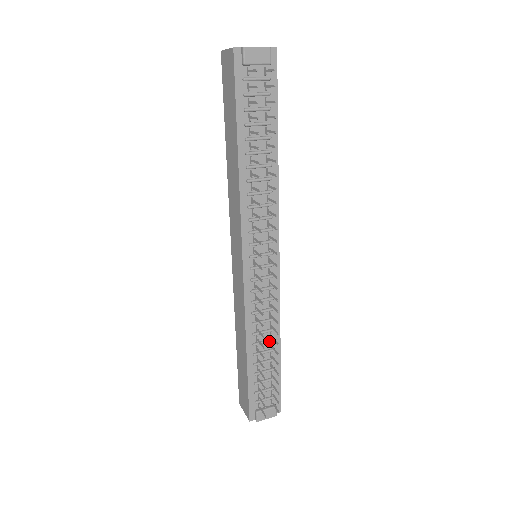
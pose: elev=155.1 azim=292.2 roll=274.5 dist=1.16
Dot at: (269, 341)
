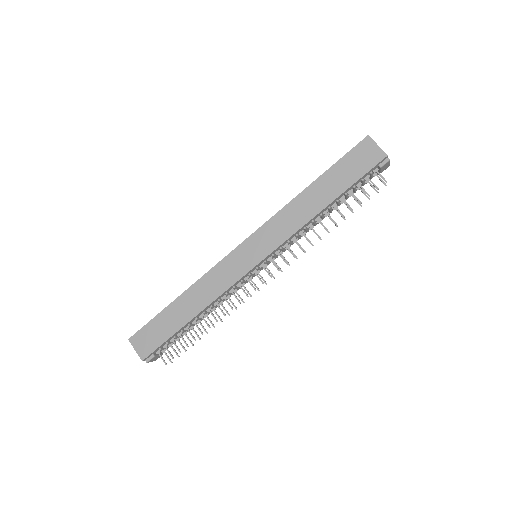
Dot at: occluded
